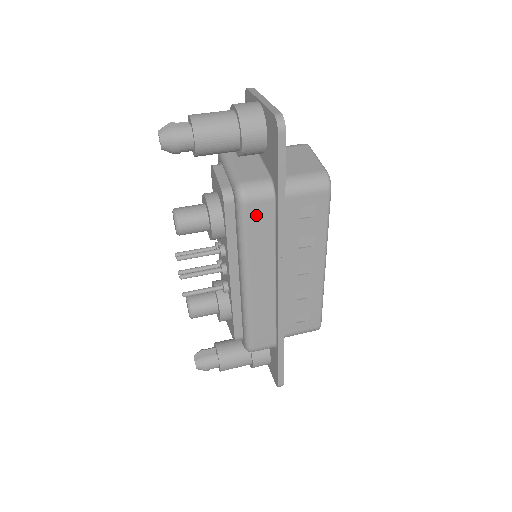
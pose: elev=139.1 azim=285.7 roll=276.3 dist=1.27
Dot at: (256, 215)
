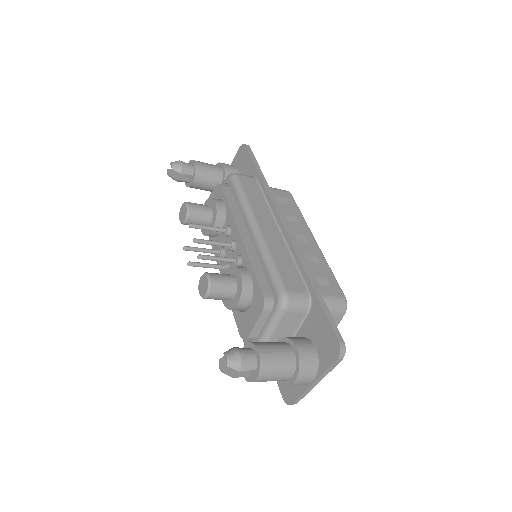
Dot at: (247, 183)
